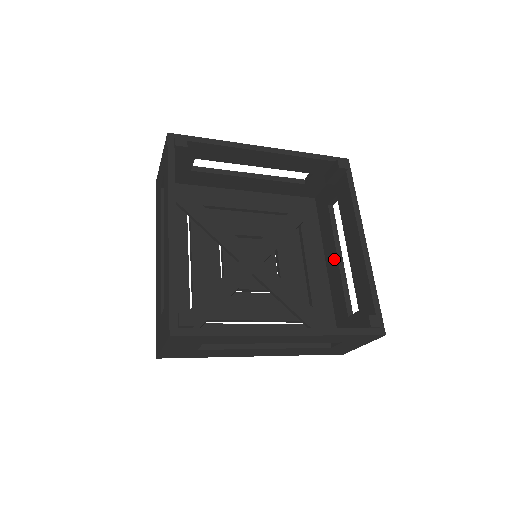
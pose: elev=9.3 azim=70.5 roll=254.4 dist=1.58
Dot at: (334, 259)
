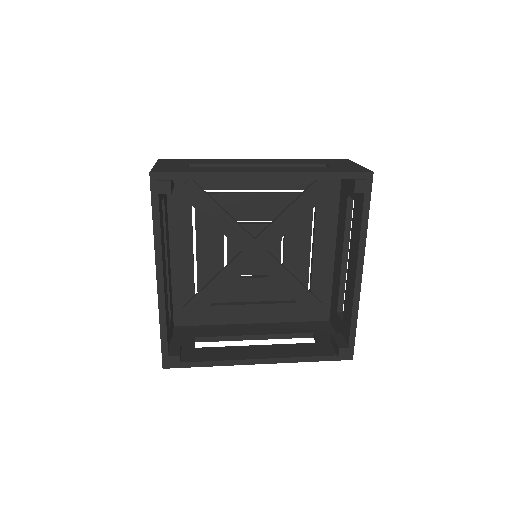
Dot at: (340, 253)
